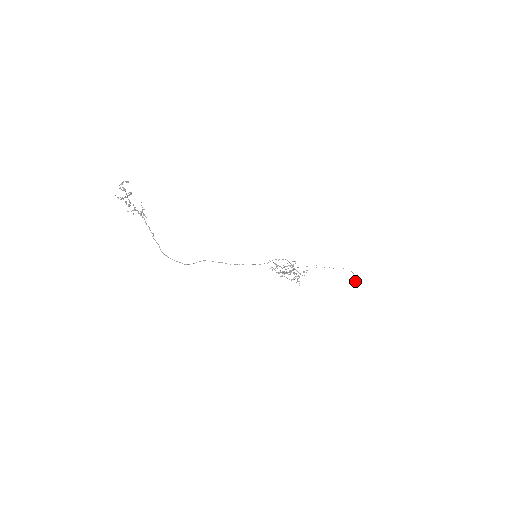
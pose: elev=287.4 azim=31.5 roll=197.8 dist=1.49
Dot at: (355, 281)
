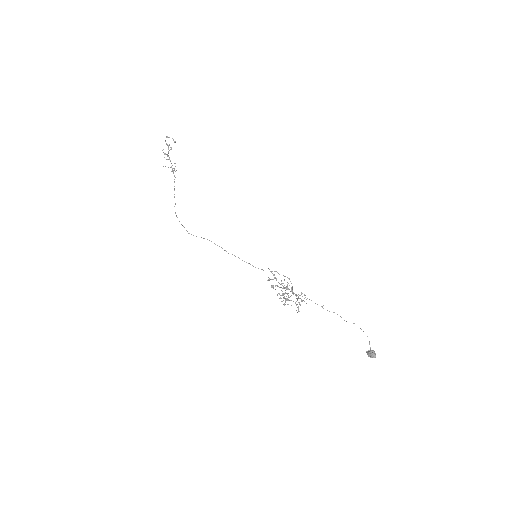
Dot at: (370, 352)
